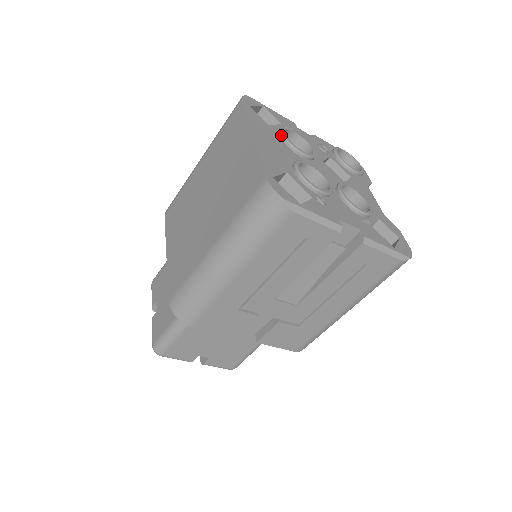
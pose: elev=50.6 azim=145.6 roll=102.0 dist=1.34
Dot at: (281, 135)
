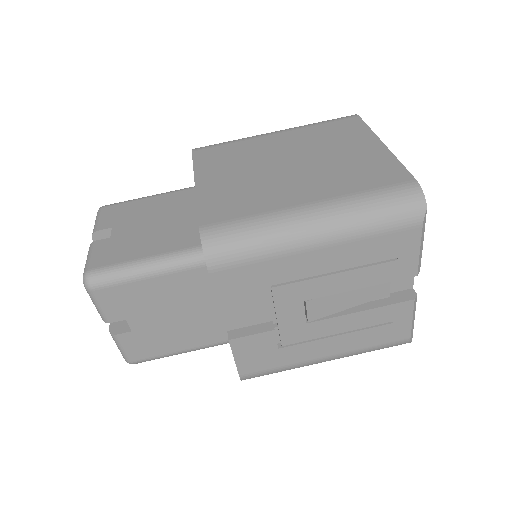
Dot at: occluded
